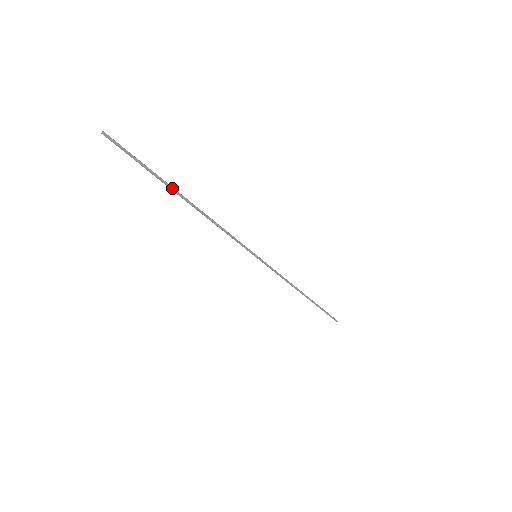
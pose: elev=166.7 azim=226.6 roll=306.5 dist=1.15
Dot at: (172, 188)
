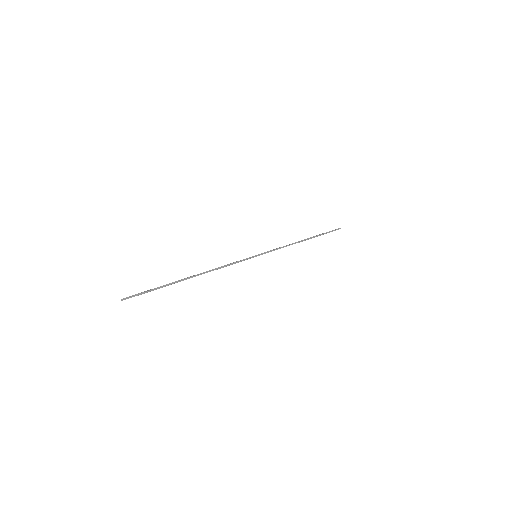
Dot at: (179, 281)
